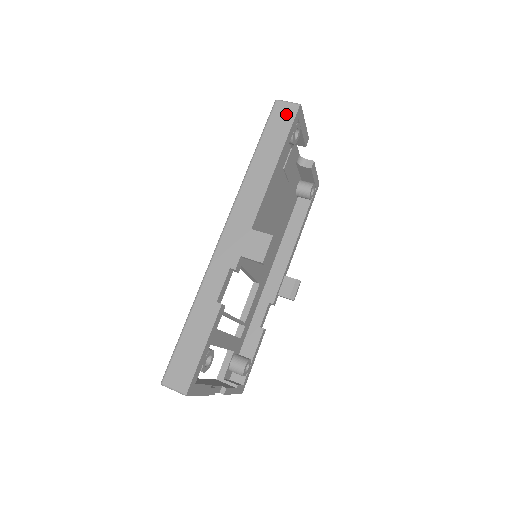
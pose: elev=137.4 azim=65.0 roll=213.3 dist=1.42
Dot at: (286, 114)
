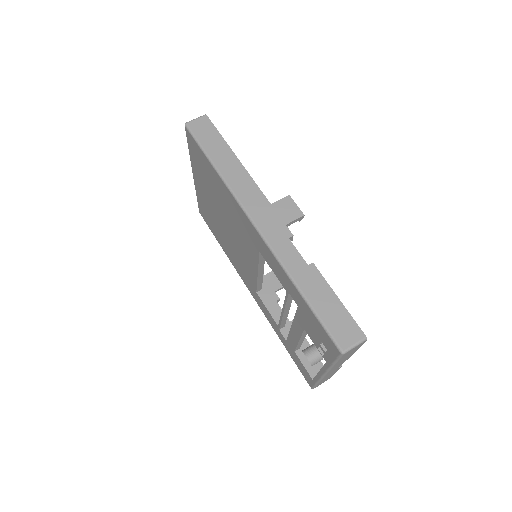
Dot at: (204, 126)
